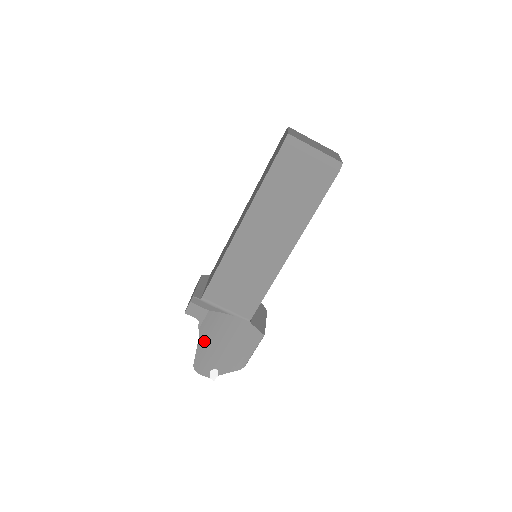
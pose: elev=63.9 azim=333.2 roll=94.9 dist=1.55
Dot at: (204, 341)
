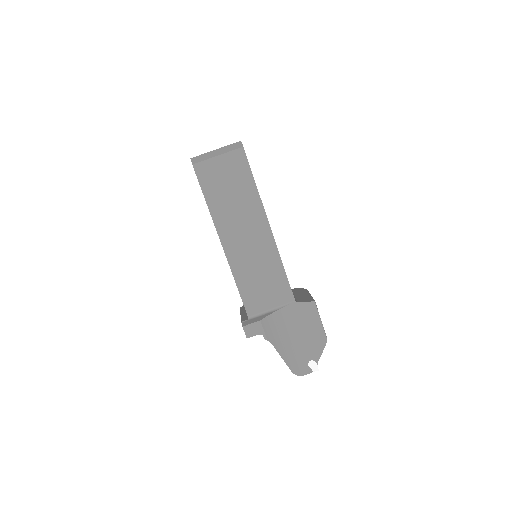
Dot at: (281, 347)
